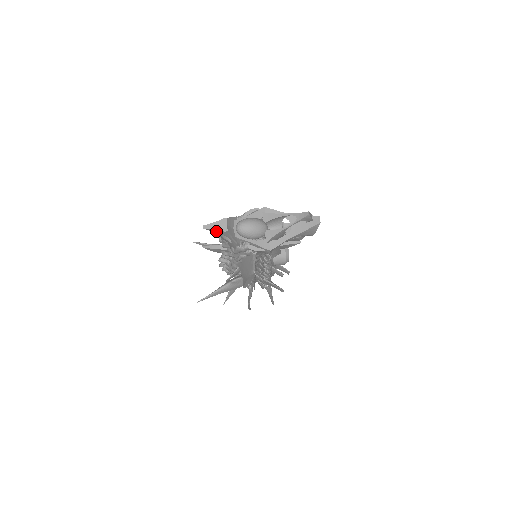
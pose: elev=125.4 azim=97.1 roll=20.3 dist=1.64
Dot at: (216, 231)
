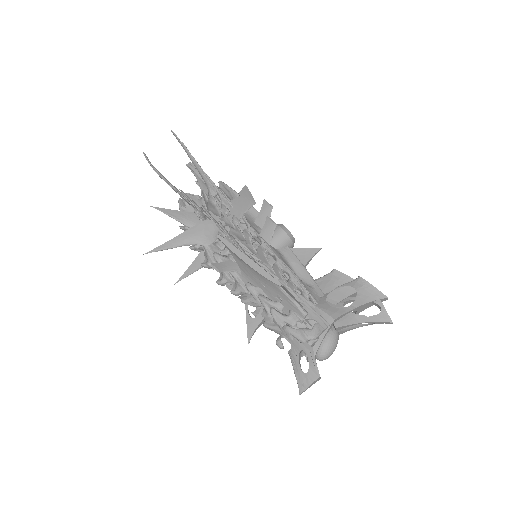
Dot at: occluded
